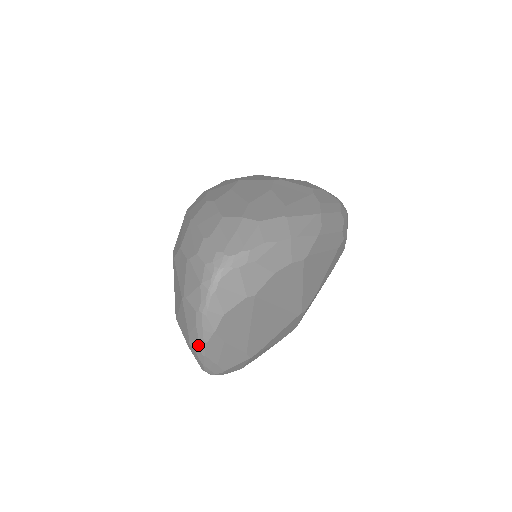
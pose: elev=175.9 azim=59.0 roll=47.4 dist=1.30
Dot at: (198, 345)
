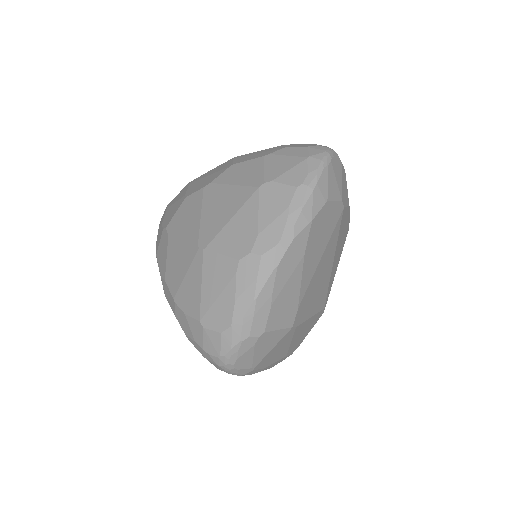
Dot at: (279, 242)
